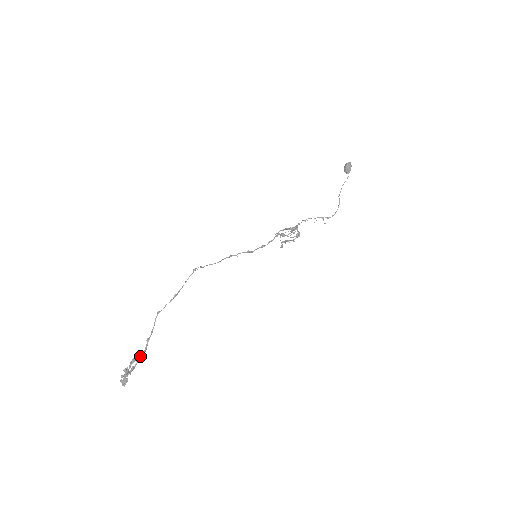
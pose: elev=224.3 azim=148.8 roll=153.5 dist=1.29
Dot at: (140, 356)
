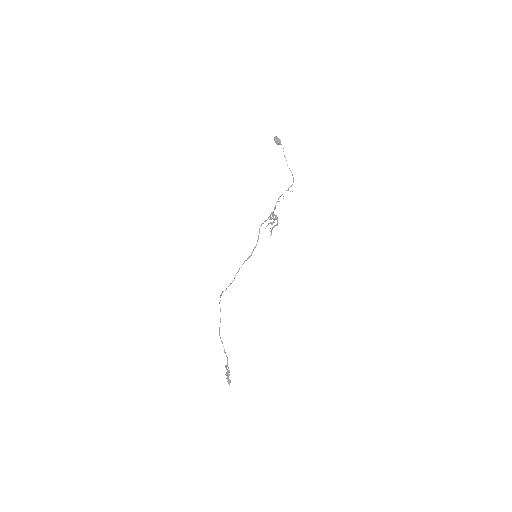
Dot at: (227, 363)
